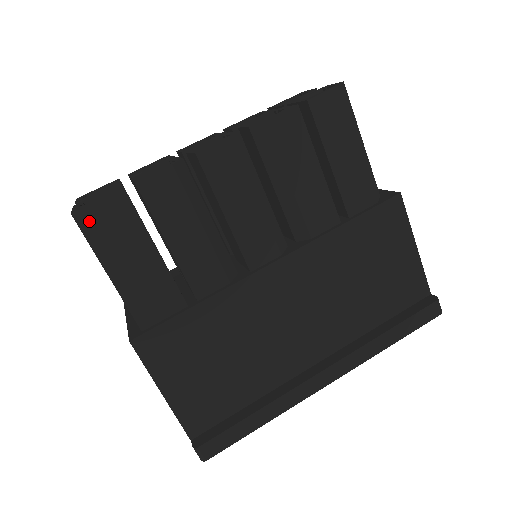
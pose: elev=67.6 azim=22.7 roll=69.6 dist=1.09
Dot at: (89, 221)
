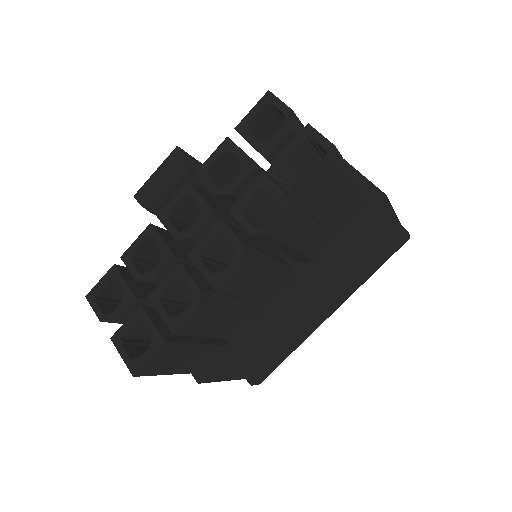
Dot at: (148, 370)
